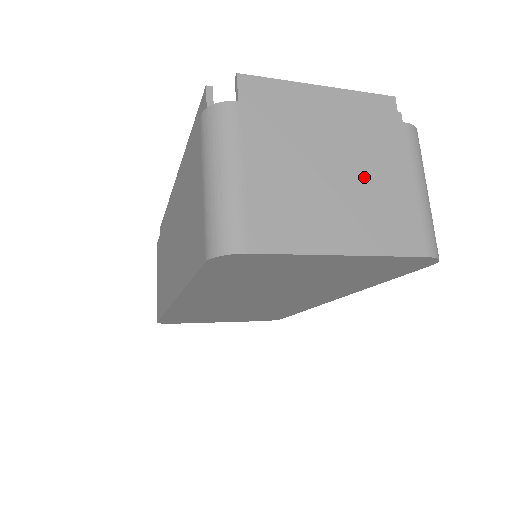
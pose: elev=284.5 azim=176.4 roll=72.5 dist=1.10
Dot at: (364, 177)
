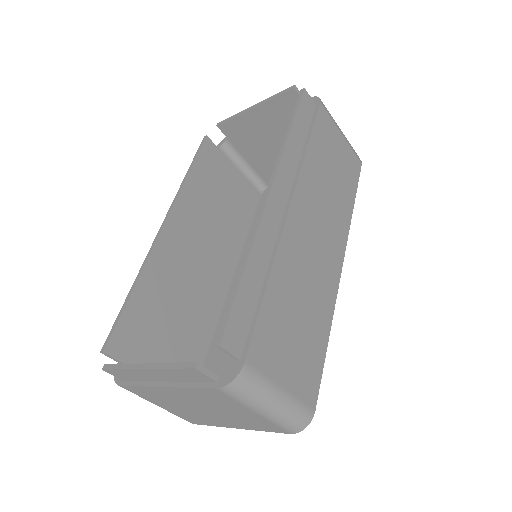
Dot at: (217, 409)
